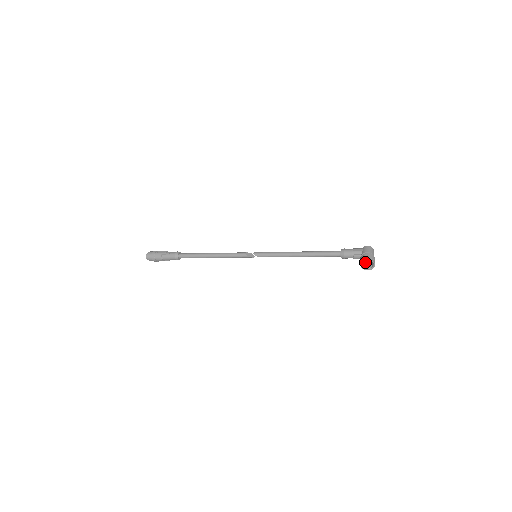
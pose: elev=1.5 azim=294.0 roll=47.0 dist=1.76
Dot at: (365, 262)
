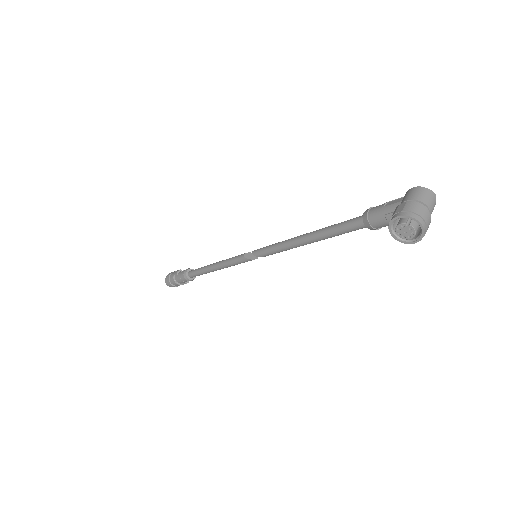
Dot at: occluded
